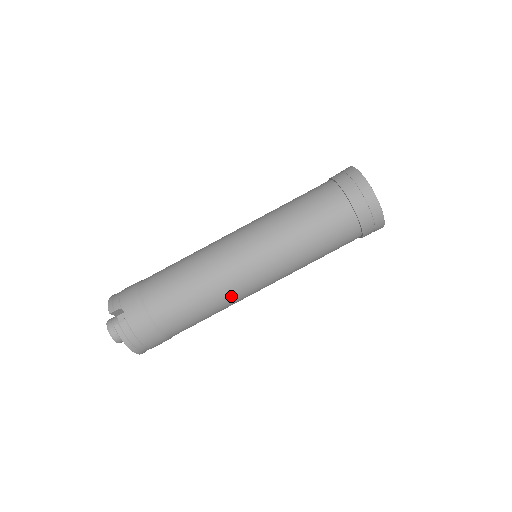
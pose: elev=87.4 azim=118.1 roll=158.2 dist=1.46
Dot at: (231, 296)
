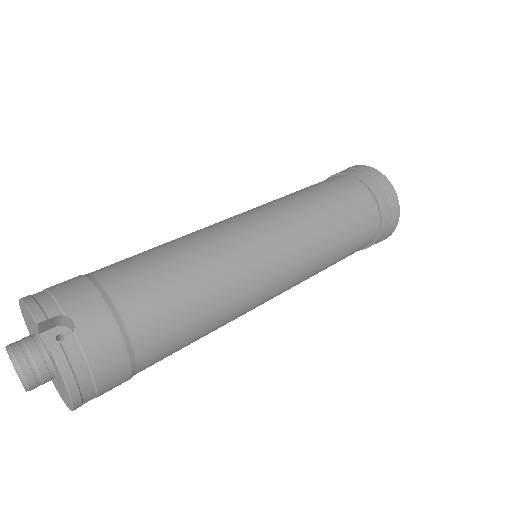
Dot at: (242, 305)
